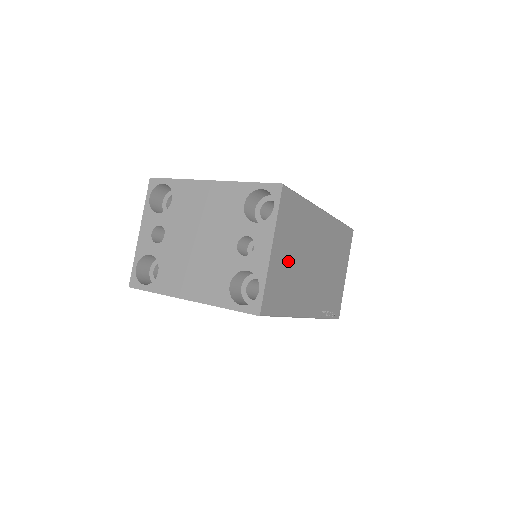
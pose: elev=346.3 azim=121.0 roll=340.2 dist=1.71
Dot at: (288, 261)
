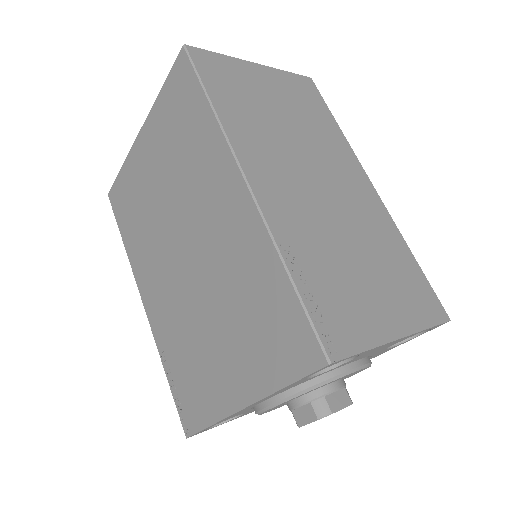
Dot at: (270, 101)
